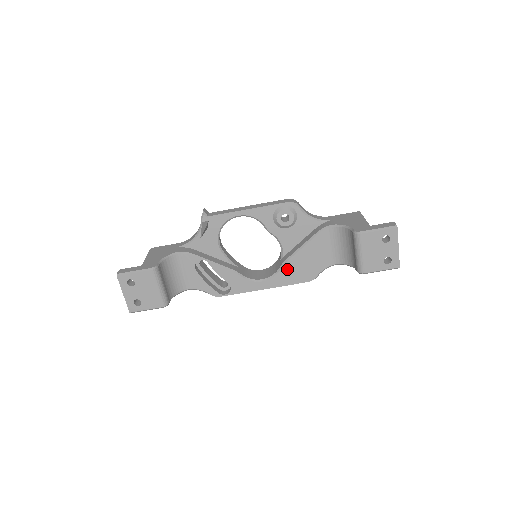
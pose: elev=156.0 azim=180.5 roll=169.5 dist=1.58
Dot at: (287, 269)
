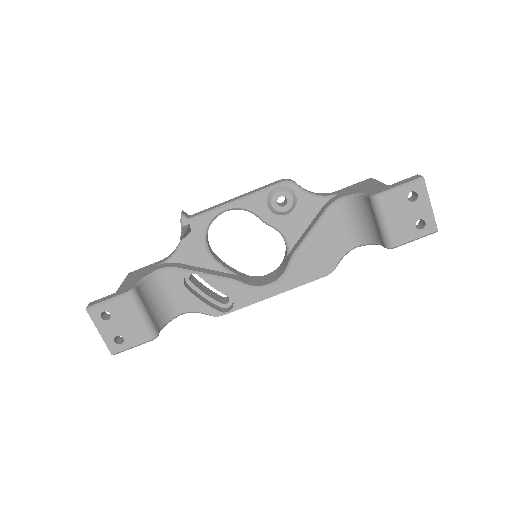
Dot at: (297, 265)
